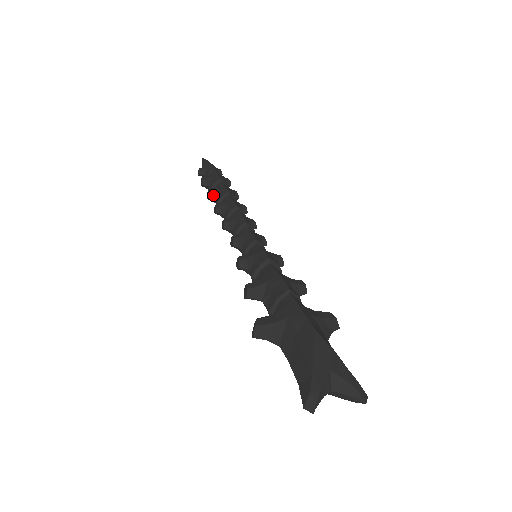
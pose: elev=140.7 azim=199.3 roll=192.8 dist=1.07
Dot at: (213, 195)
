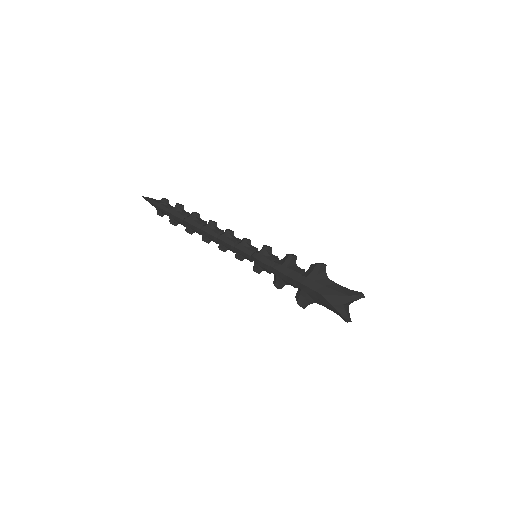
Dot at: (191, 232)
